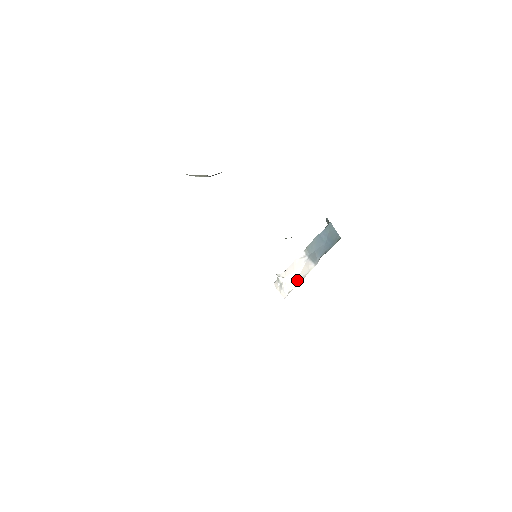
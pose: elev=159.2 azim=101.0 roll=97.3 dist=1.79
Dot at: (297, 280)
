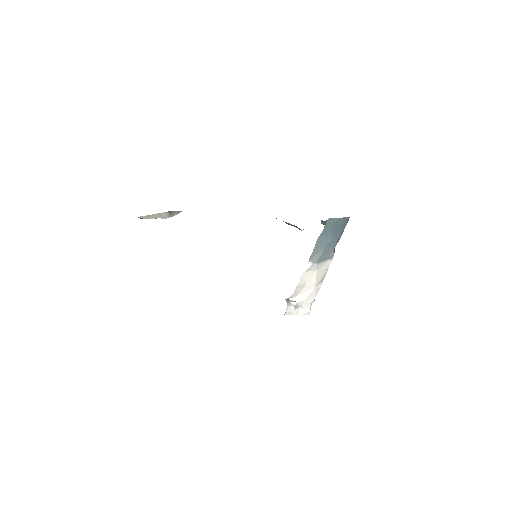
Dot at: (315, 288)
